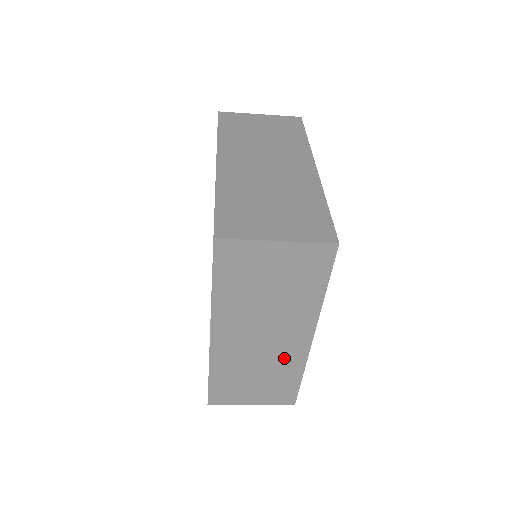
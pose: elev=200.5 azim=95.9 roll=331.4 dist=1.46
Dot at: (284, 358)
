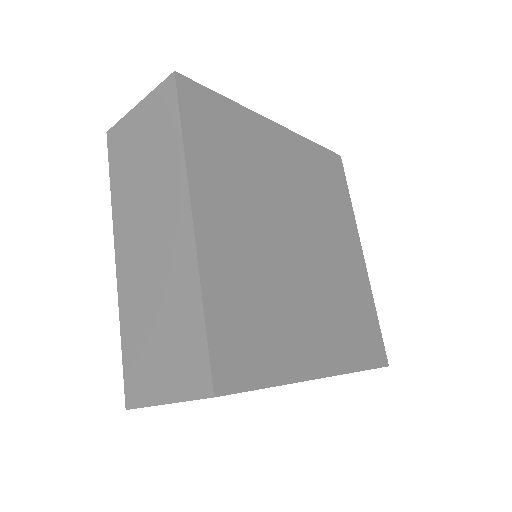
Dot at: occluded
